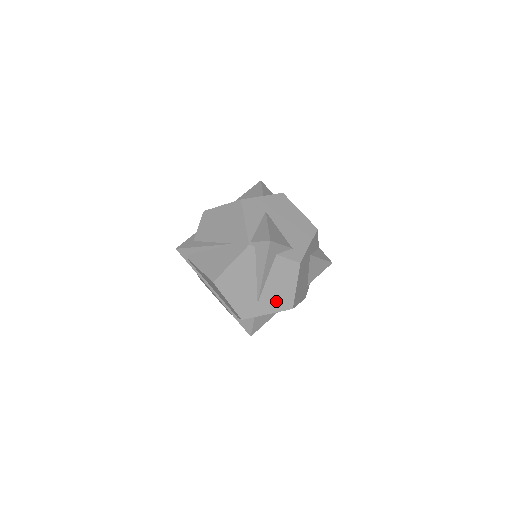
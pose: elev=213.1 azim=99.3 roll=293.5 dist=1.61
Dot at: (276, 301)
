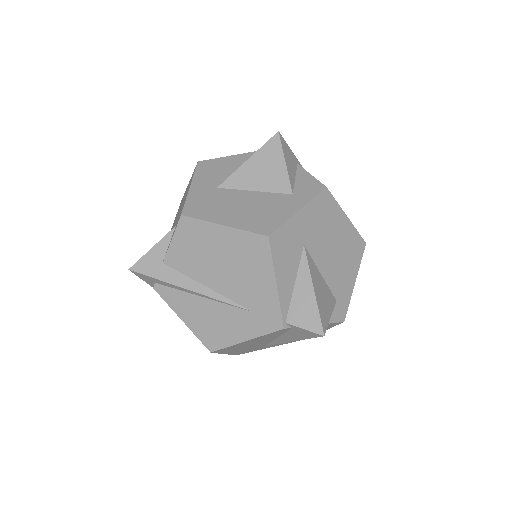
Dot at: occluded
